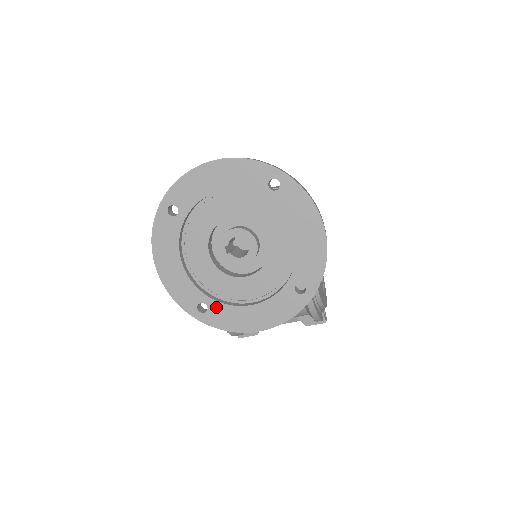
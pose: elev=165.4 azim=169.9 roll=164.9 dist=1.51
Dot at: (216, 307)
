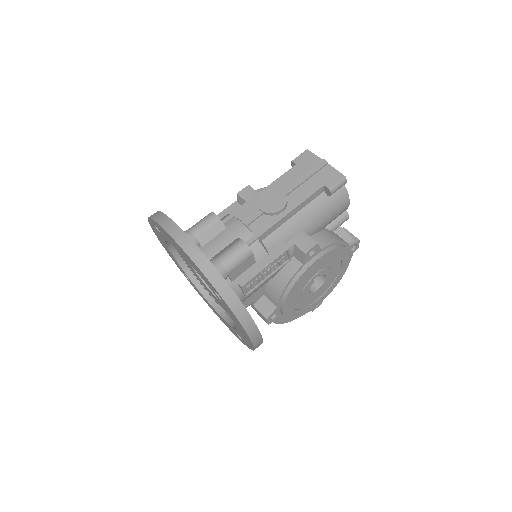
Dot at: (194, 286)
